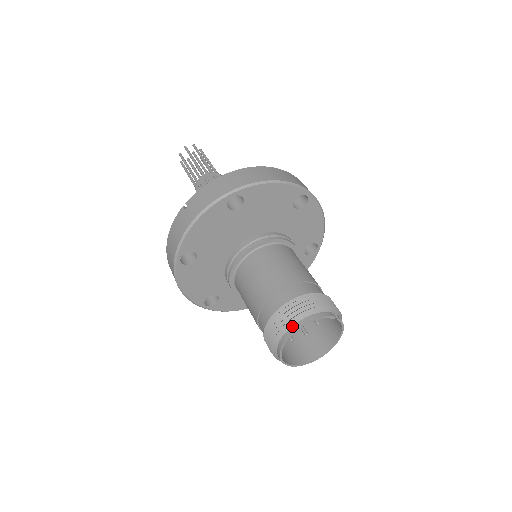
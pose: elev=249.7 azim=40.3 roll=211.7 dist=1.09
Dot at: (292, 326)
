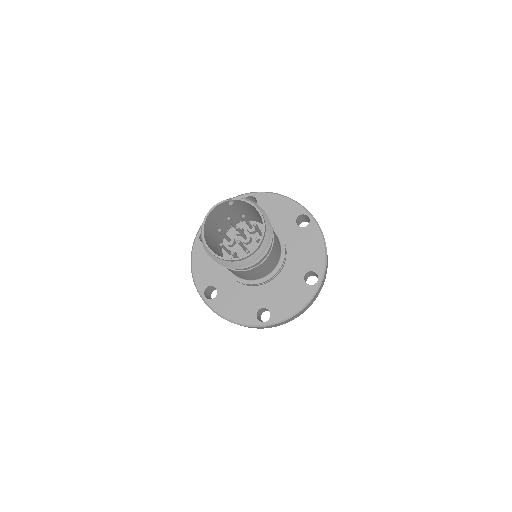
Dot at: (203, 230)
